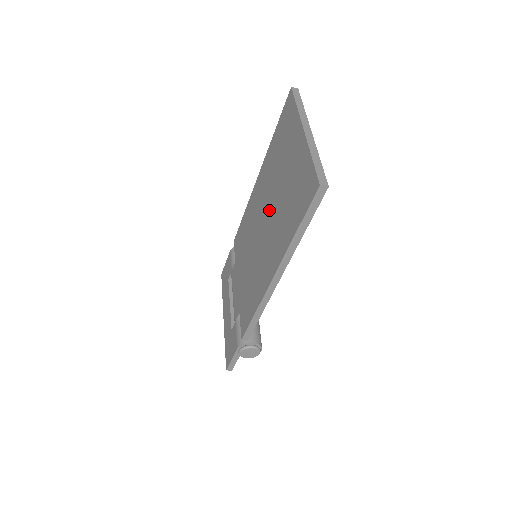
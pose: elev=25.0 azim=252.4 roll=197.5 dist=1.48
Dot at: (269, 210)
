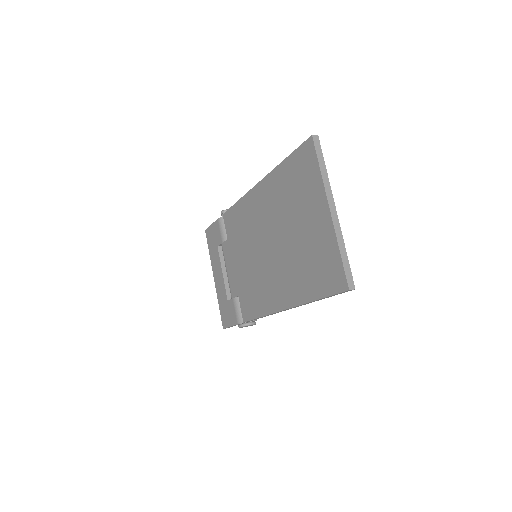
Dot at: (278, 240)
